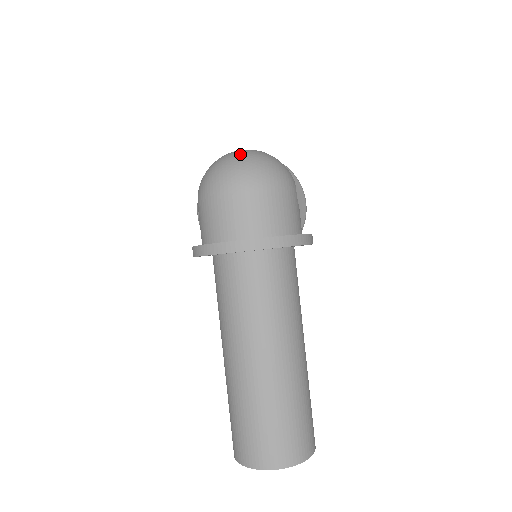
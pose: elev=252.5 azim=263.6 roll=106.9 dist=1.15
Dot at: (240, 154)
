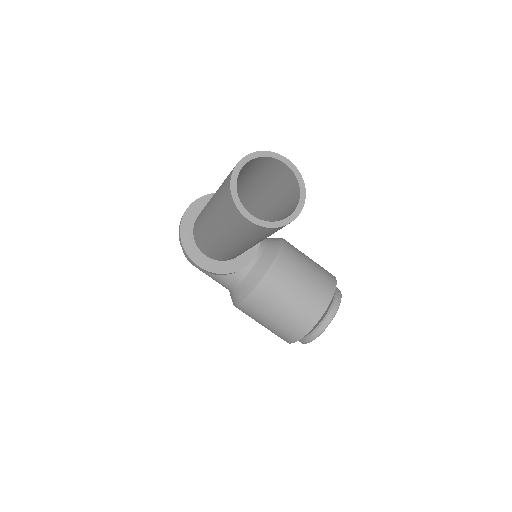
Dot at: occluded
